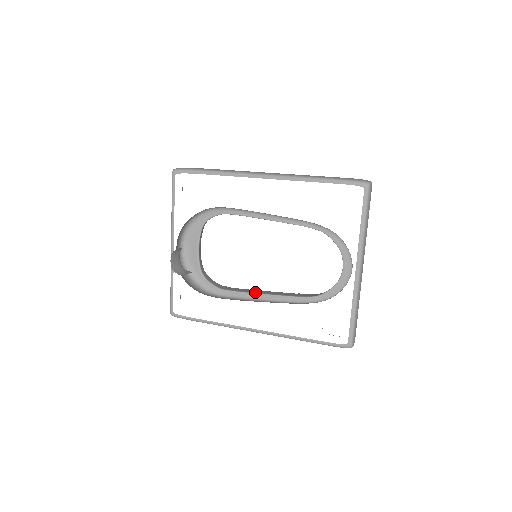
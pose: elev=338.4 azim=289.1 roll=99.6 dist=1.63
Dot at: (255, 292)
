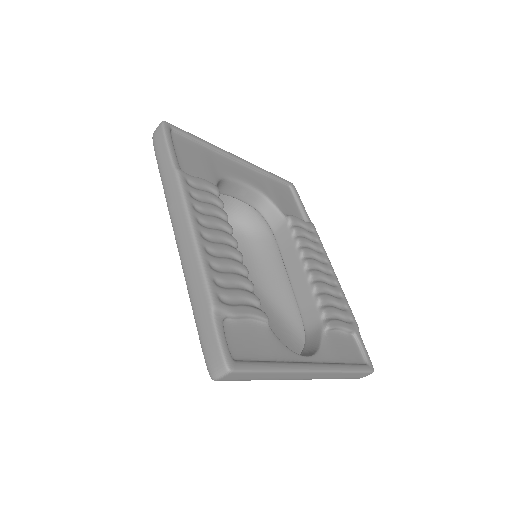
Dot at: (287, 265)
